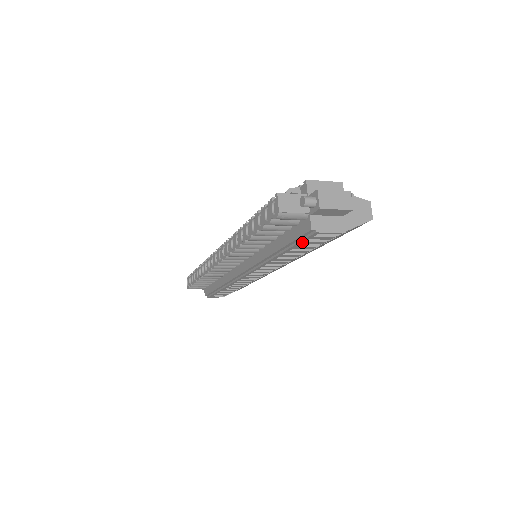
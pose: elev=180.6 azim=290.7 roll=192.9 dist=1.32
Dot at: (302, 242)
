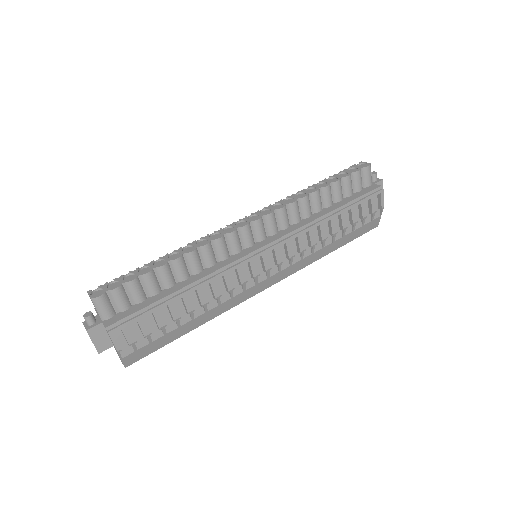
Dot at: (364, 200)
